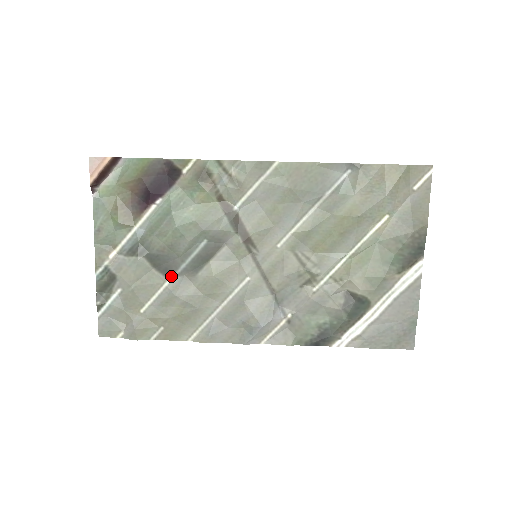
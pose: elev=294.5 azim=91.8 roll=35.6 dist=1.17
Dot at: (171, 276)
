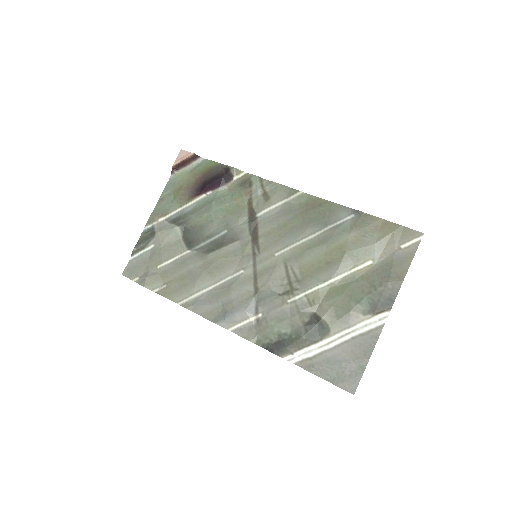
Dot at: (191, 249)
